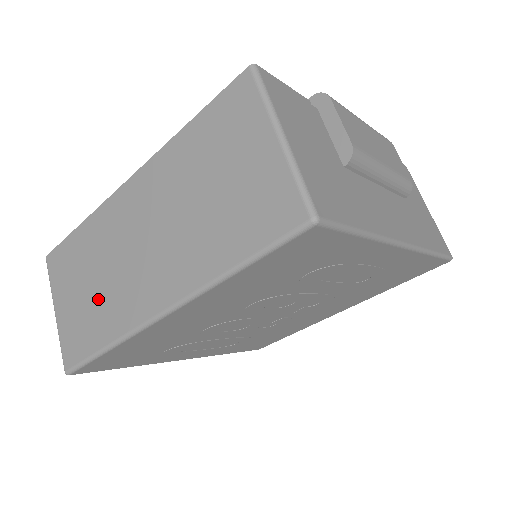
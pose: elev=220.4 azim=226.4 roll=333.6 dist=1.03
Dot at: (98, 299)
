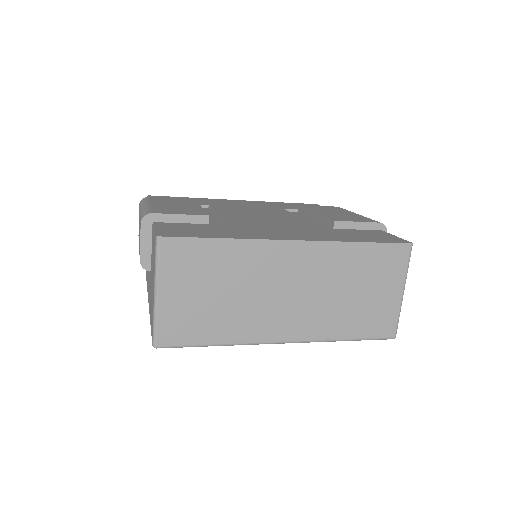
Dot at: (226, 309)
